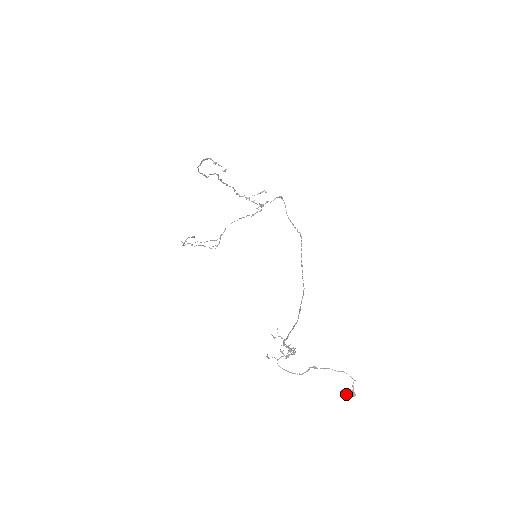
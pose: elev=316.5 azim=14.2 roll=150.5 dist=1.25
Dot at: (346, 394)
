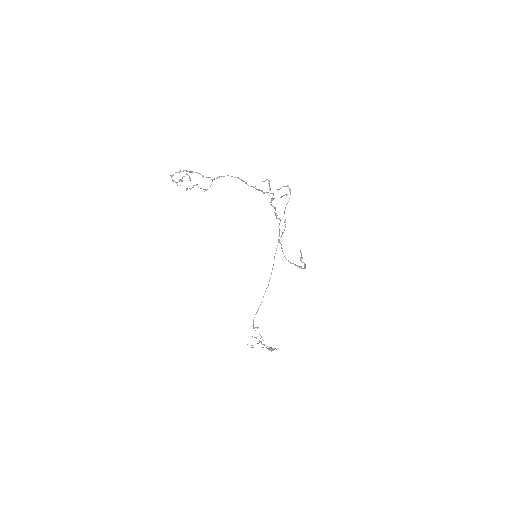
Dot at: occluded
